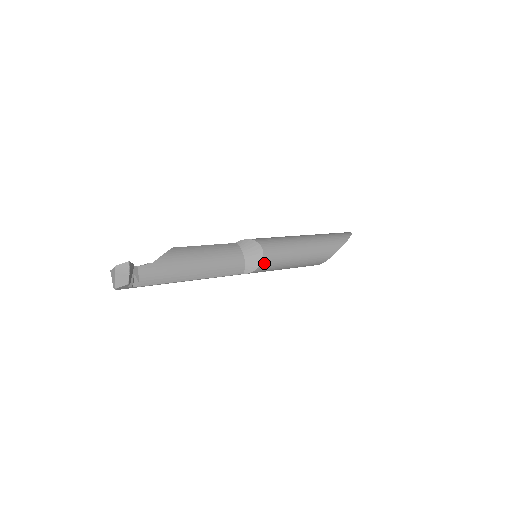
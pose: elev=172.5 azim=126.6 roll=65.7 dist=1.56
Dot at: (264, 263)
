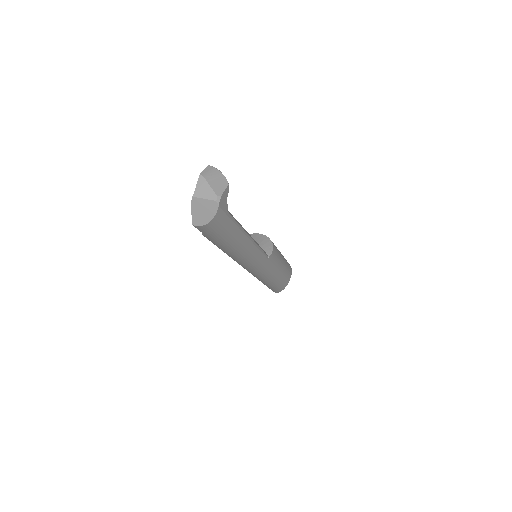
Dot at: (272, 242)
